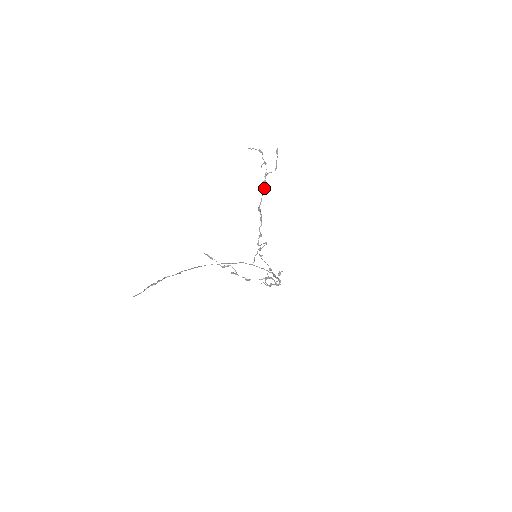
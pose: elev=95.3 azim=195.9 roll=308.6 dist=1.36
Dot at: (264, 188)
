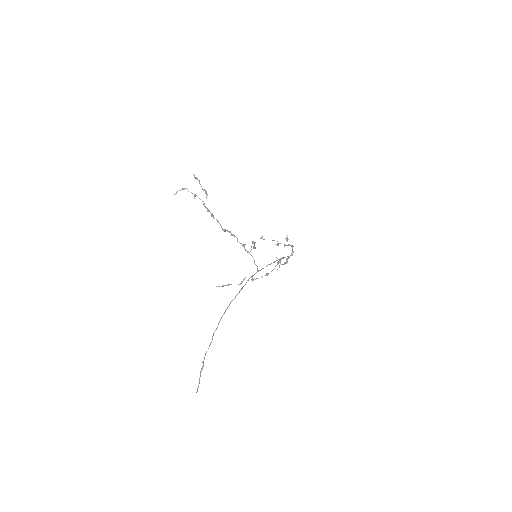
Dot at: (212, 214)
